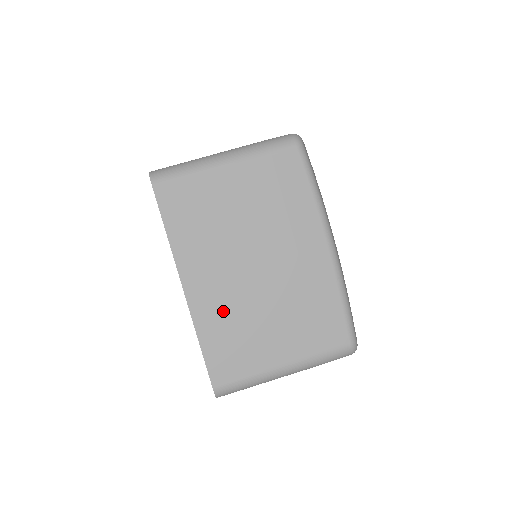
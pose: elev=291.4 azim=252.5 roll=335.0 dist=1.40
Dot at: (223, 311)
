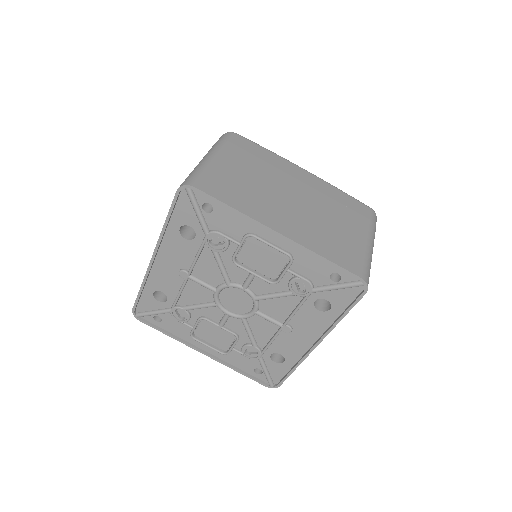
Dot at: (310, 231)
